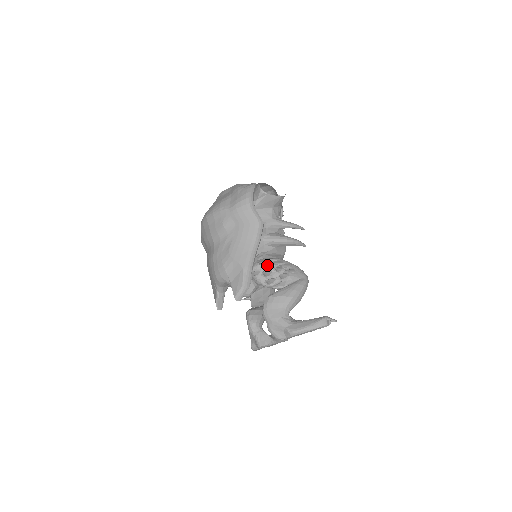
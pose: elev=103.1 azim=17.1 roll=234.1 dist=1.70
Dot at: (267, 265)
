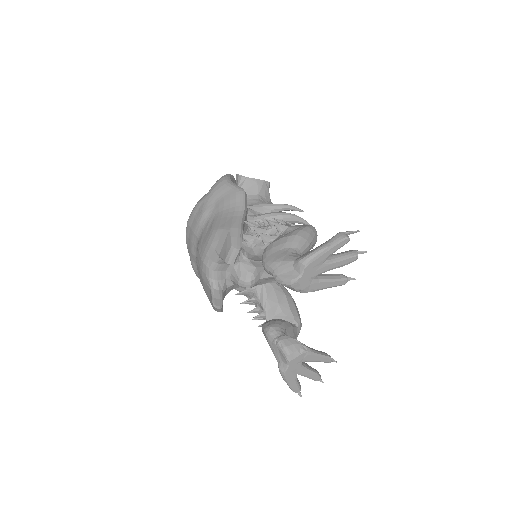
Dot at: (260, 227)
